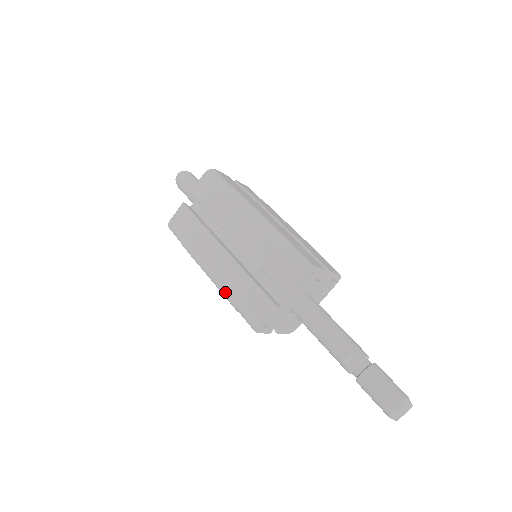
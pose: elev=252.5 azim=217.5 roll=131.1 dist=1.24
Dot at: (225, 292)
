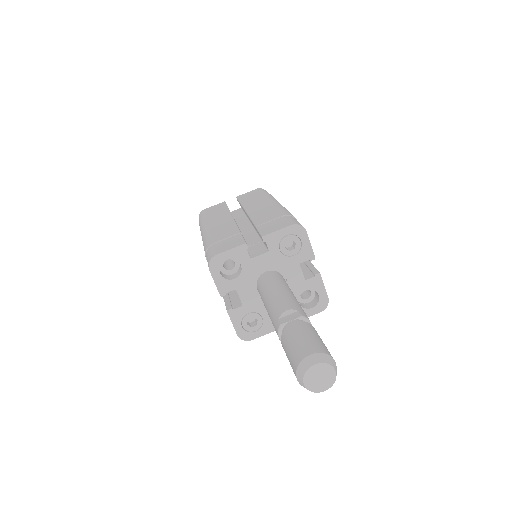
Dot at: (208, 239)
